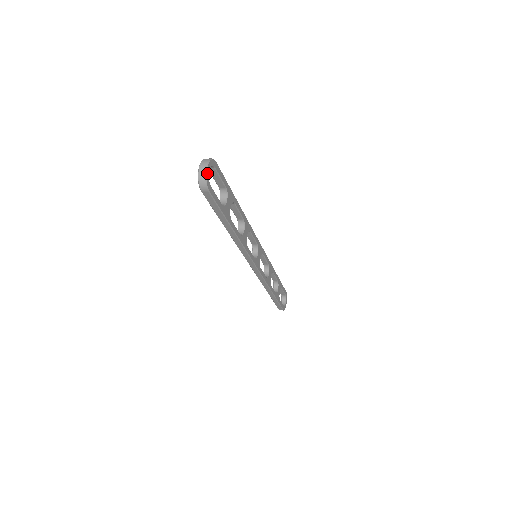
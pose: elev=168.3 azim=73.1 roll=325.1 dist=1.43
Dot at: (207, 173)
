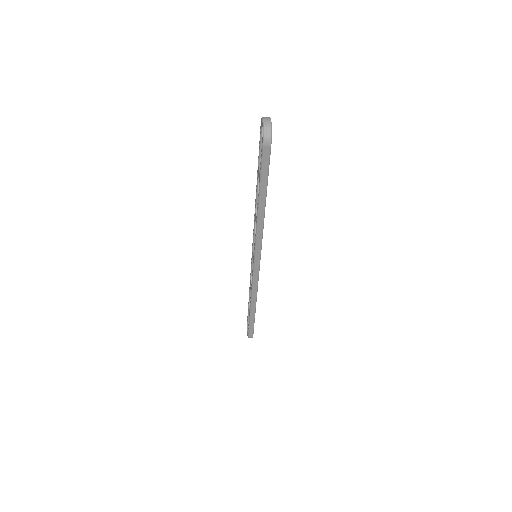
Dot at: (271, 127)
